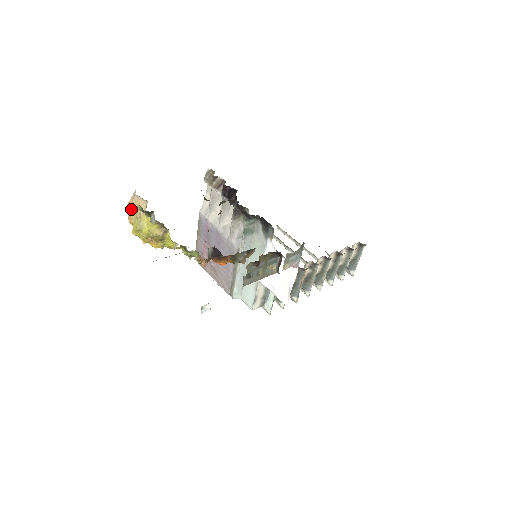
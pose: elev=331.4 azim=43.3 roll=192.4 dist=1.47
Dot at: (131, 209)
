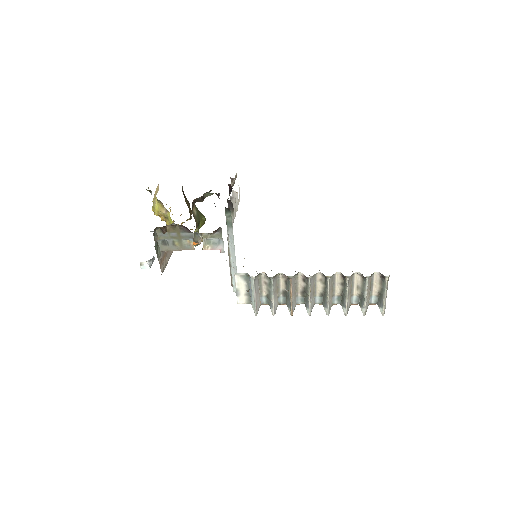
Dot at: (155, 192)
